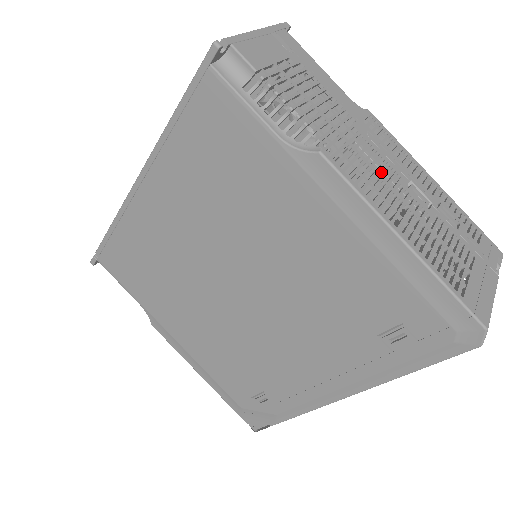
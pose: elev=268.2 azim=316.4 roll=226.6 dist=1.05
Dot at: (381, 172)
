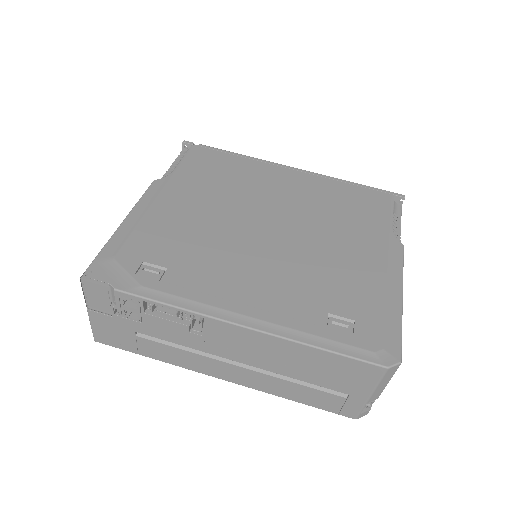
Dot at: occluded
